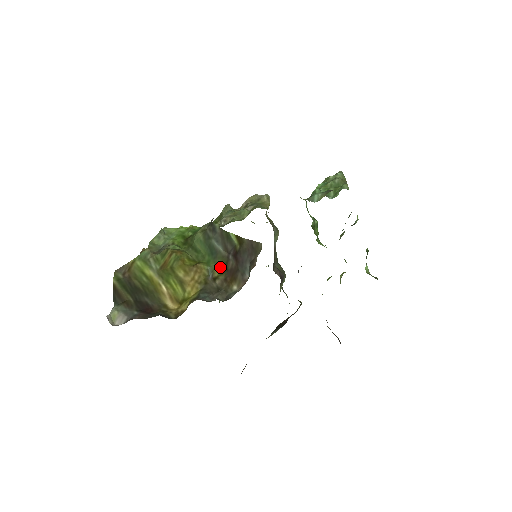
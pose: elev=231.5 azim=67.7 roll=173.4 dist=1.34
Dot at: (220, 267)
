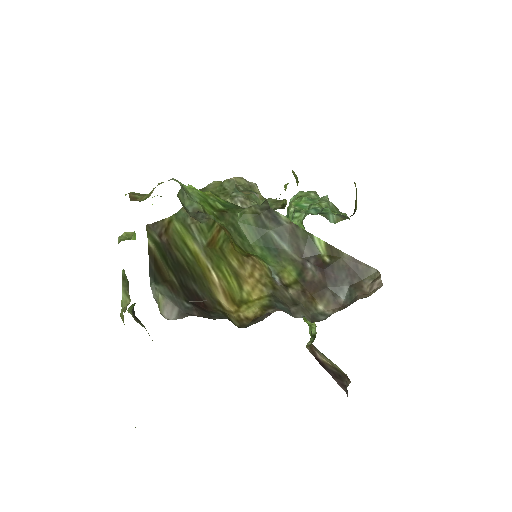
Dot at: (290, 272)
